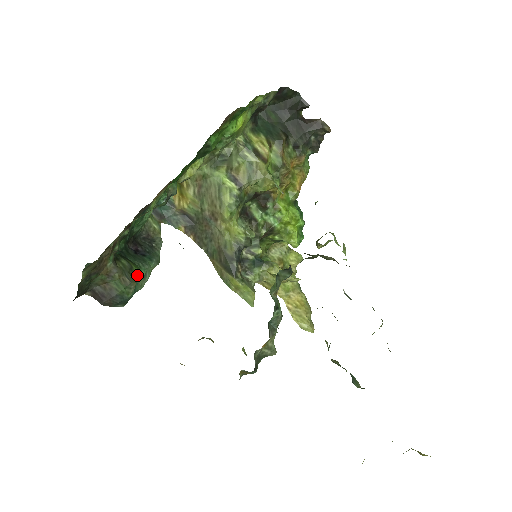
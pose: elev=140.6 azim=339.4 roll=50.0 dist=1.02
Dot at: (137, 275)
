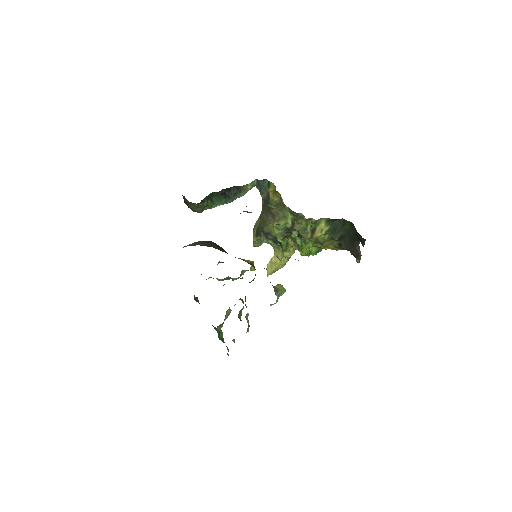
Dot at: (208, 208)
